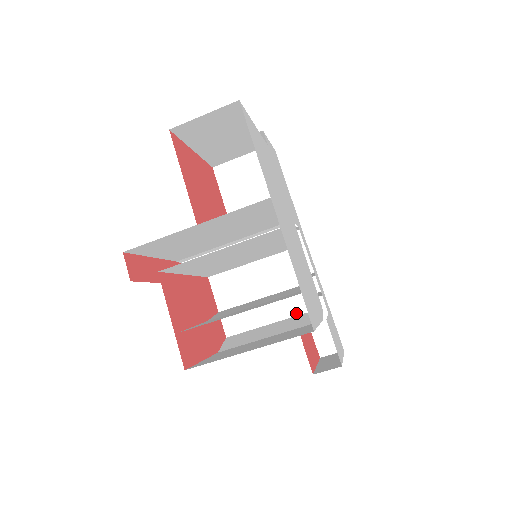
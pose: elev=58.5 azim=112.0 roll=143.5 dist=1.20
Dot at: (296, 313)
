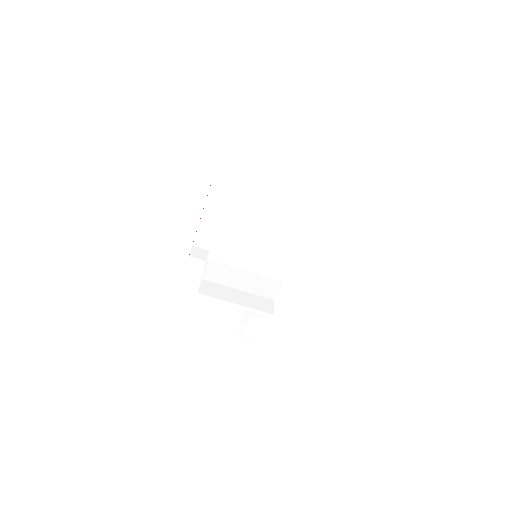
Dot at: (255, 308)
